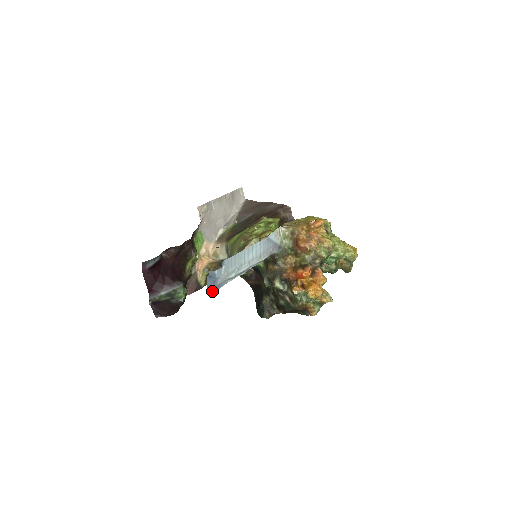
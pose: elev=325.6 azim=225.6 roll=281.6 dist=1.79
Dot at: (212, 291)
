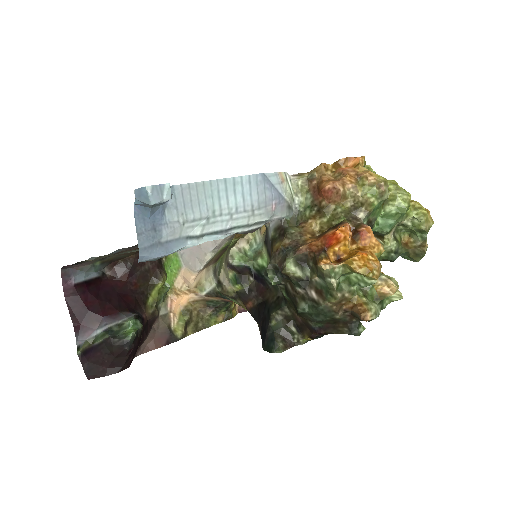
Dot at: (151, 252)
